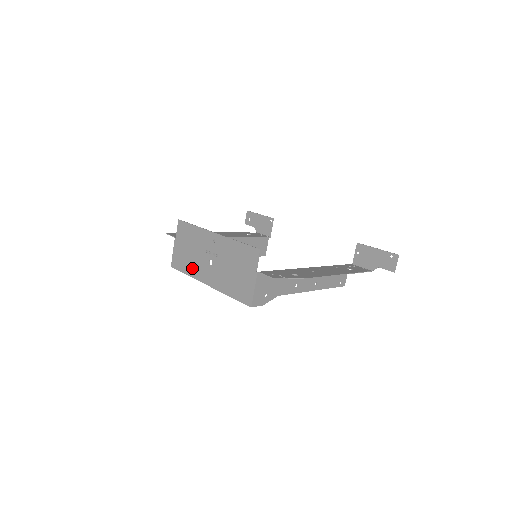
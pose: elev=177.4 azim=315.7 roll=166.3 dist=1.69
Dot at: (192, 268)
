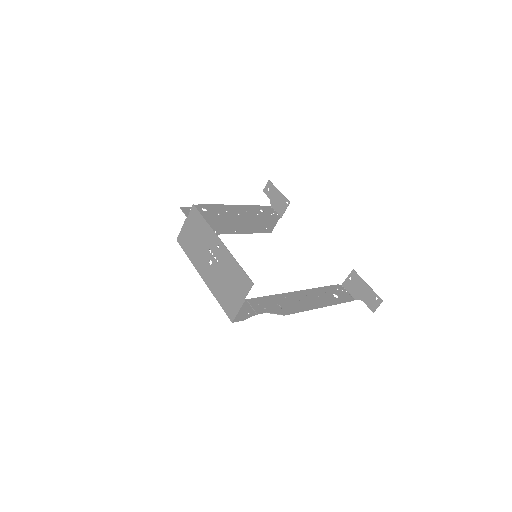
Dot at: (194, 255)
